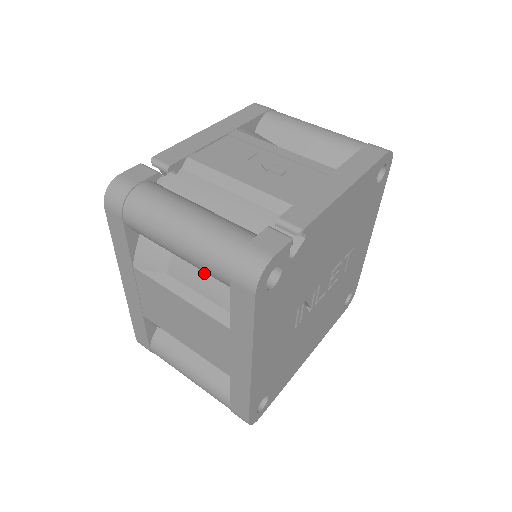
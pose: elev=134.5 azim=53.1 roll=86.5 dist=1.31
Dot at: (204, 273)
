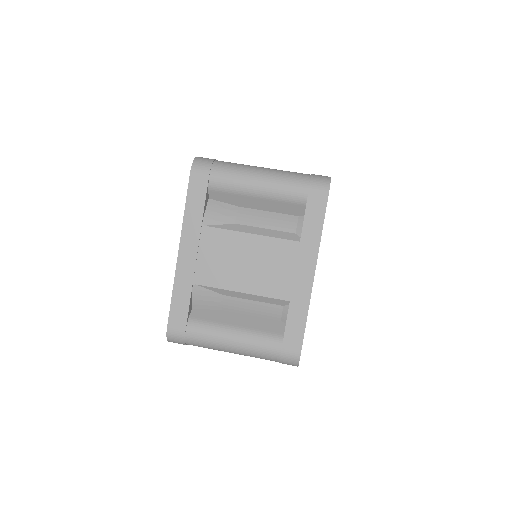
Dot at: (268, 214)
